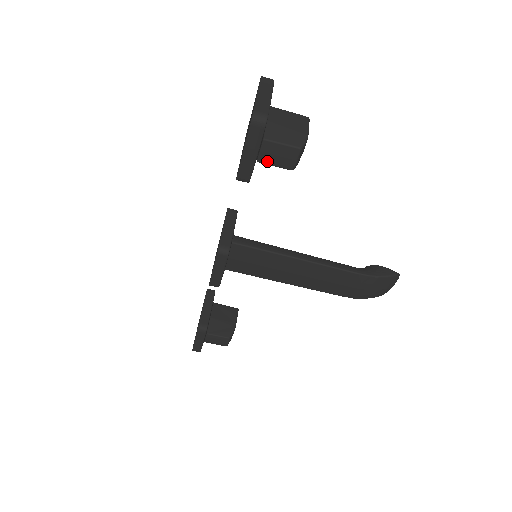
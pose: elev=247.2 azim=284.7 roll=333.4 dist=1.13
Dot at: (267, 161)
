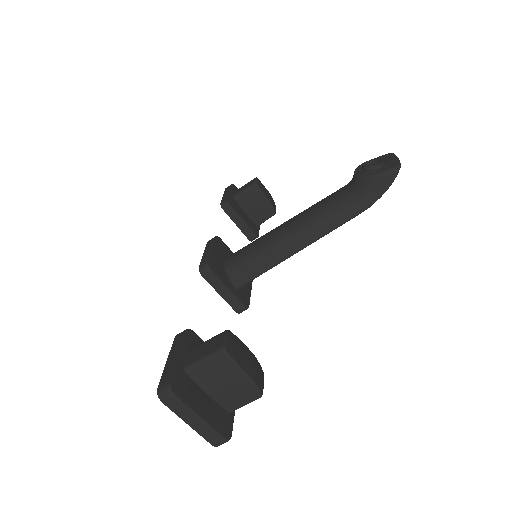
Dot at: occluded
